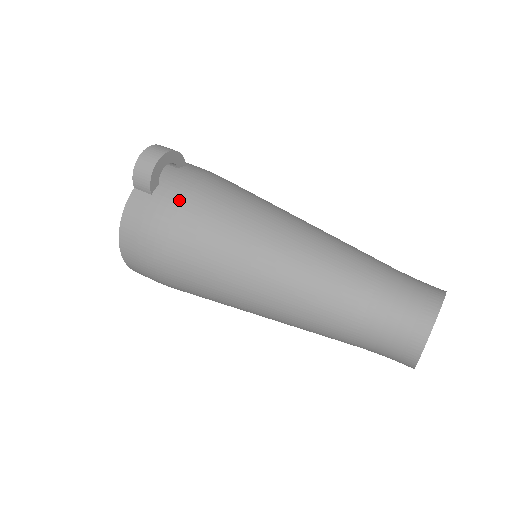
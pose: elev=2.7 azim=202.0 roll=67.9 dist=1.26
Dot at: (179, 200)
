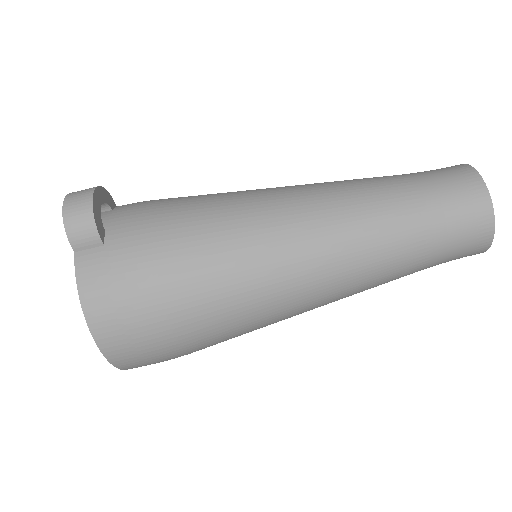
Dot at: (144, 230)
